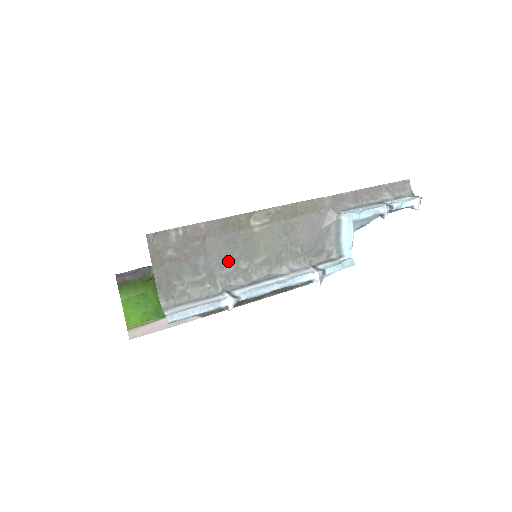
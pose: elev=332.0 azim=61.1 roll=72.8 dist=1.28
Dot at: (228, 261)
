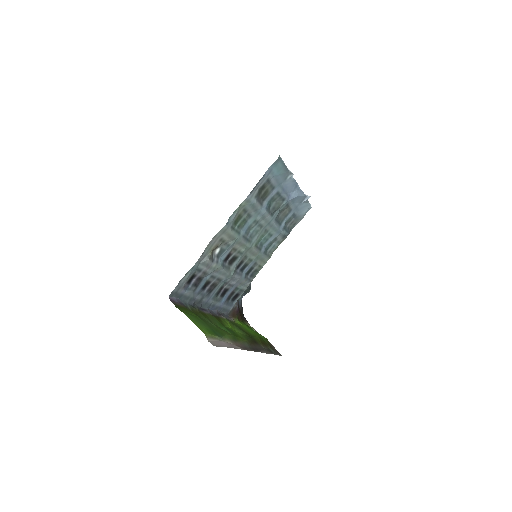
Dot at: occluded
